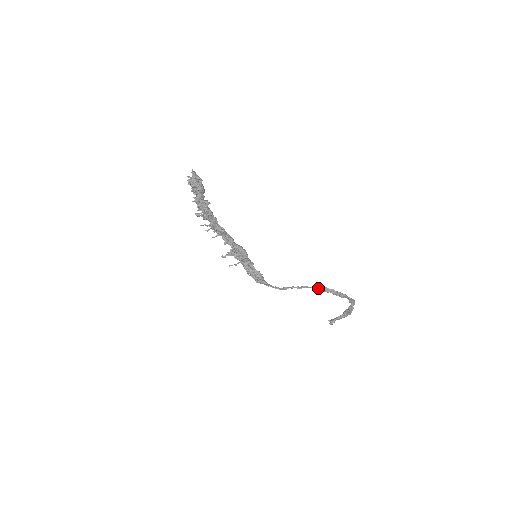
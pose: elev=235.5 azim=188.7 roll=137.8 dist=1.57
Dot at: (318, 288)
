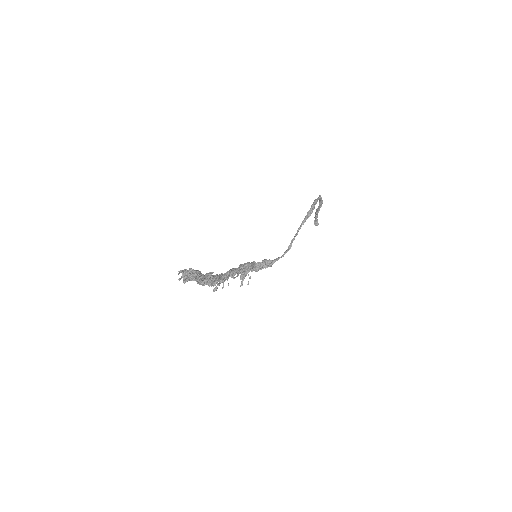
Dot at: (306, 219)
